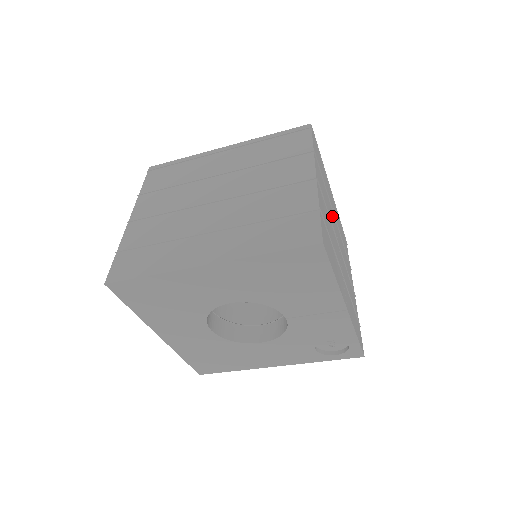
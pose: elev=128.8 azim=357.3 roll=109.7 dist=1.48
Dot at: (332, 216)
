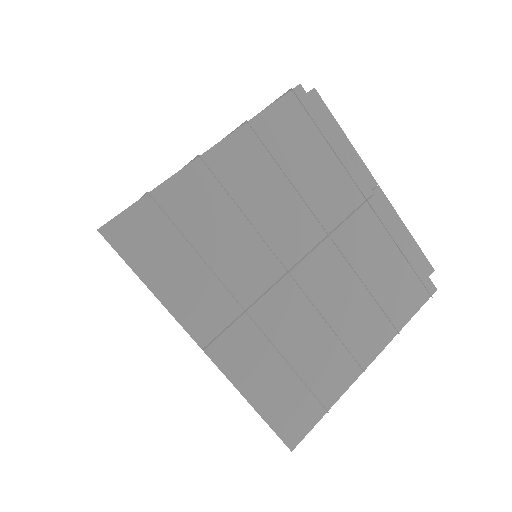
Dot at: (299, 226)
